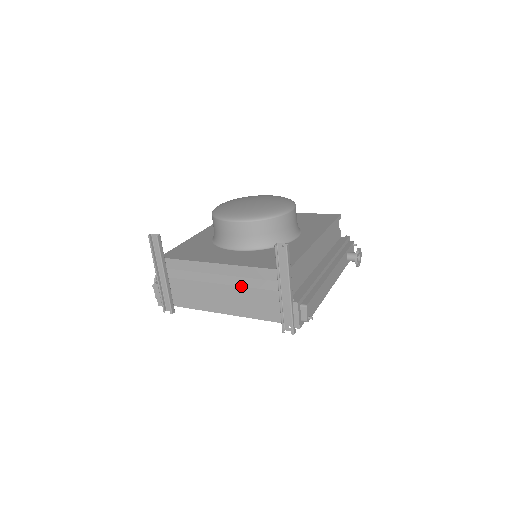
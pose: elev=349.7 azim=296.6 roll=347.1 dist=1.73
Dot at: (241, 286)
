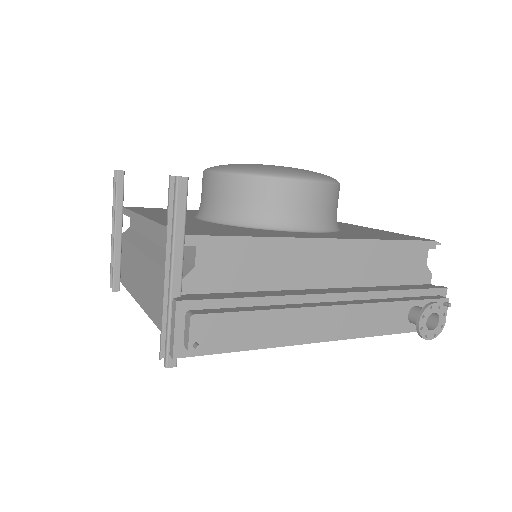
Dot at: (153, 259)
